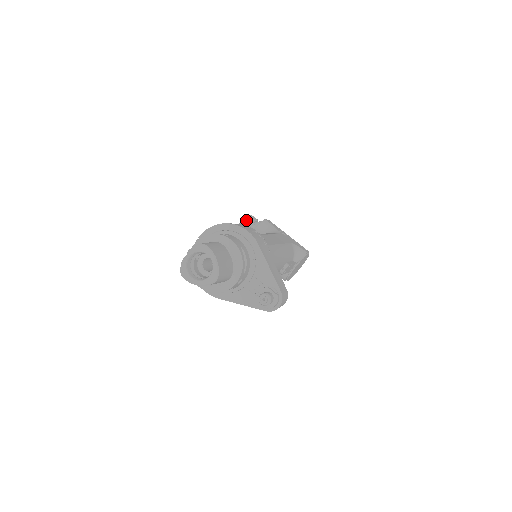
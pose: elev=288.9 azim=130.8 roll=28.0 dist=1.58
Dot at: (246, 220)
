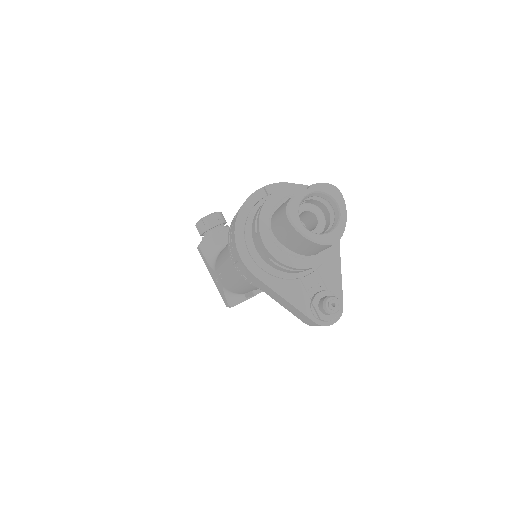
Dot at: (218, 215)
